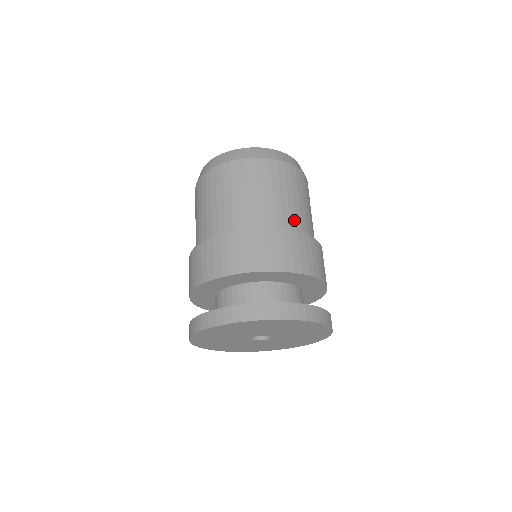
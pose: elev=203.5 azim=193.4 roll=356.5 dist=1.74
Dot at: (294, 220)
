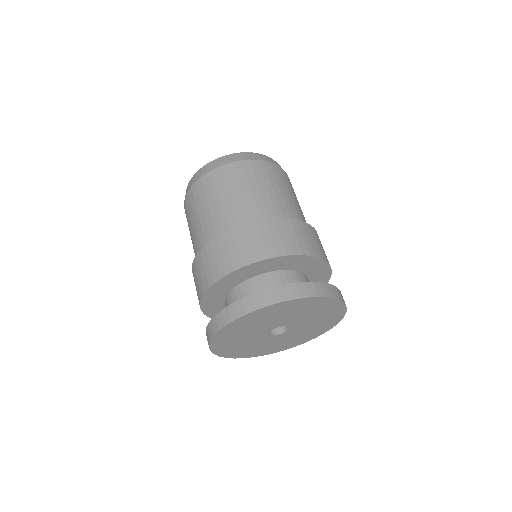
Dot at: (248, 212)
